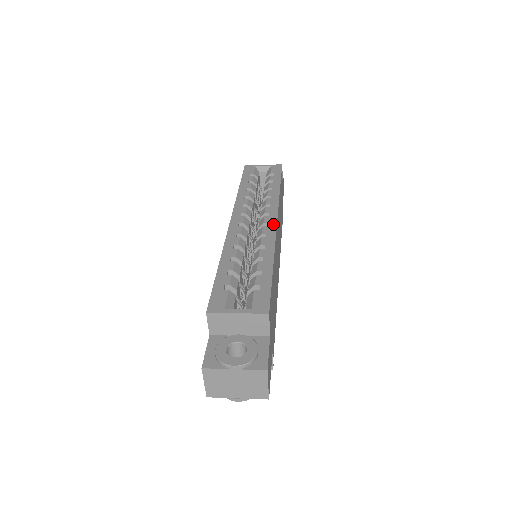
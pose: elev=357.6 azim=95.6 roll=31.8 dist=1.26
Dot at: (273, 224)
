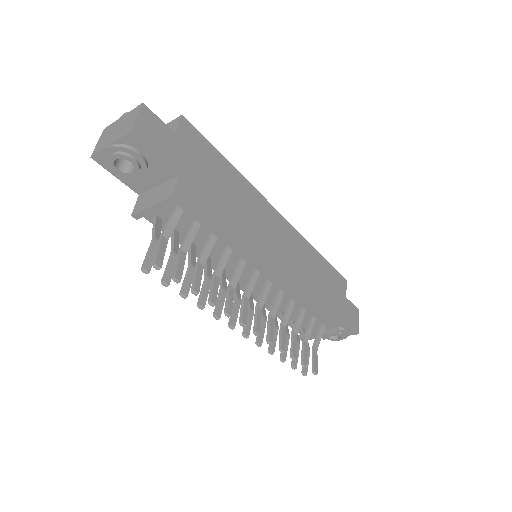
Dot at: (272, 209)
